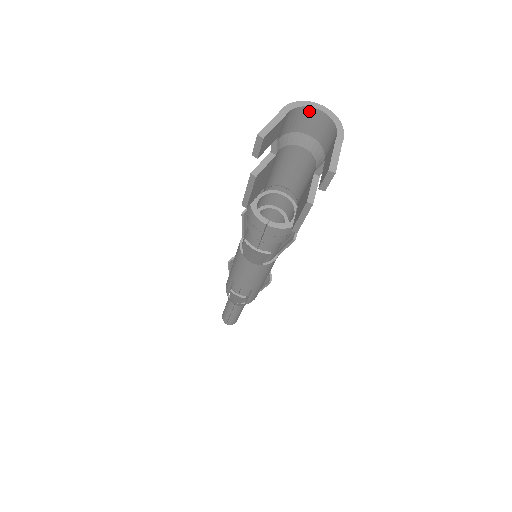
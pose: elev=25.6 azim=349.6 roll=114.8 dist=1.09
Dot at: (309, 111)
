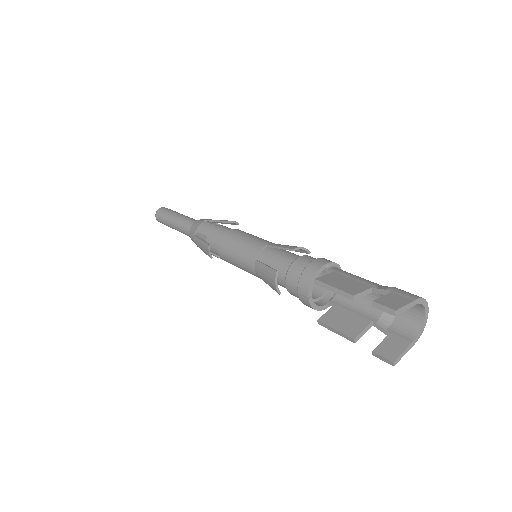
Dot at: (421, 307)
